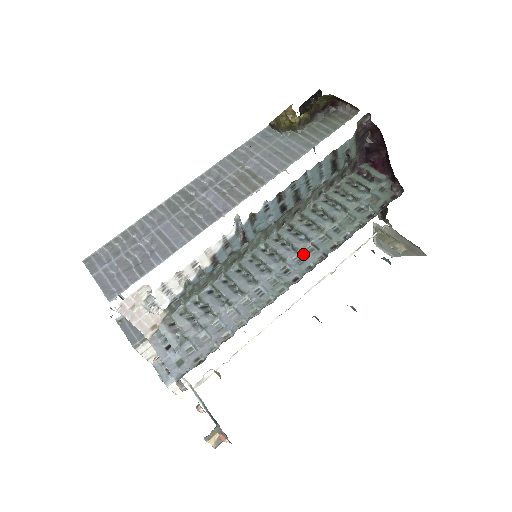
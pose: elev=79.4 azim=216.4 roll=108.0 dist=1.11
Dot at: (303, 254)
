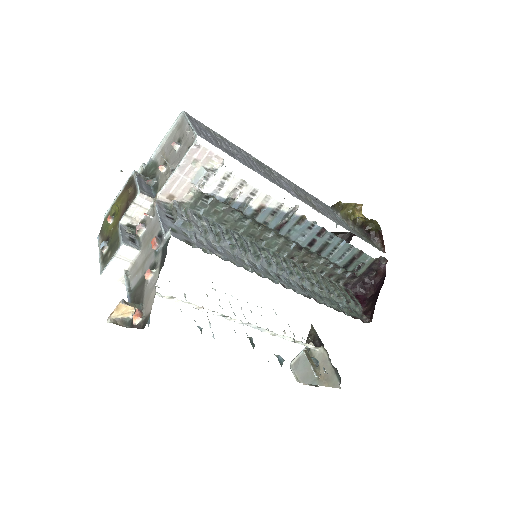
Dot at: (295, 282)
